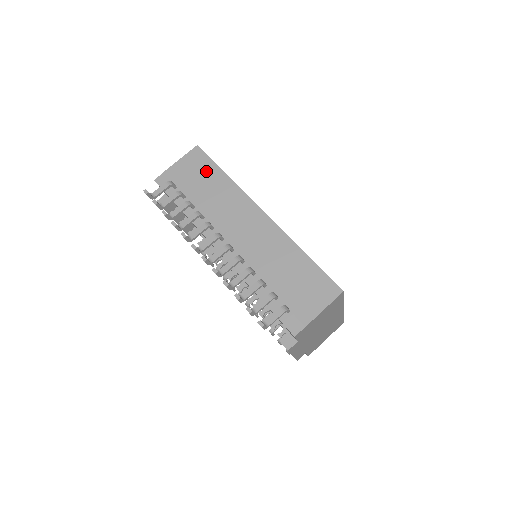
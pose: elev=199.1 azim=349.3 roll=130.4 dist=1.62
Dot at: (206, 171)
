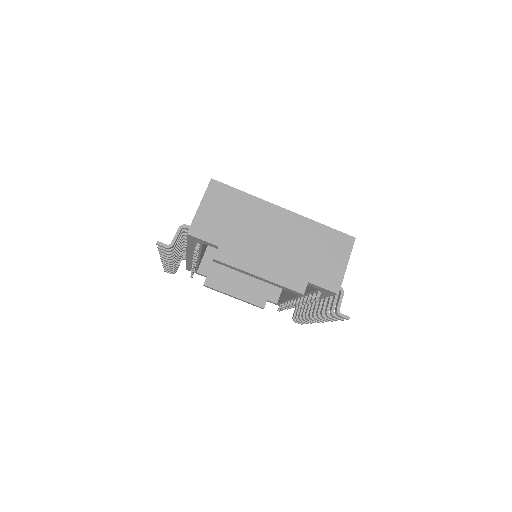
Dot at: occluded
